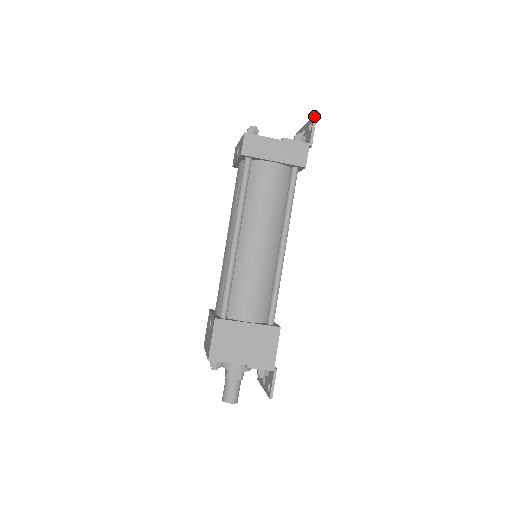
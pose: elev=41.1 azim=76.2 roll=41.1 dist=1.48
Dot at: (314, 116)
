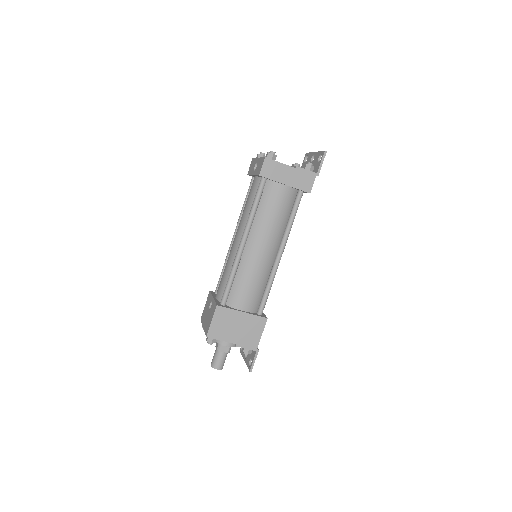
Dot at: (325, 151)
